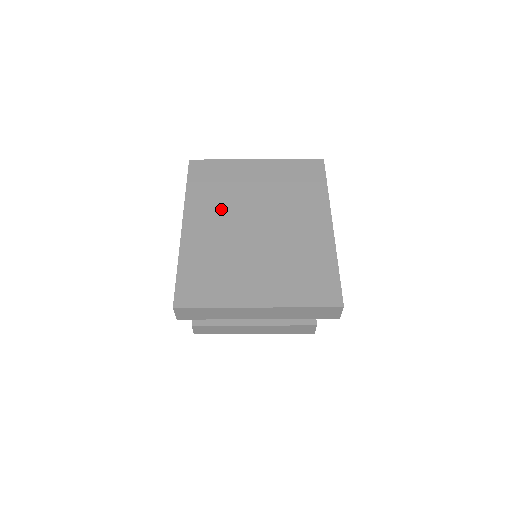
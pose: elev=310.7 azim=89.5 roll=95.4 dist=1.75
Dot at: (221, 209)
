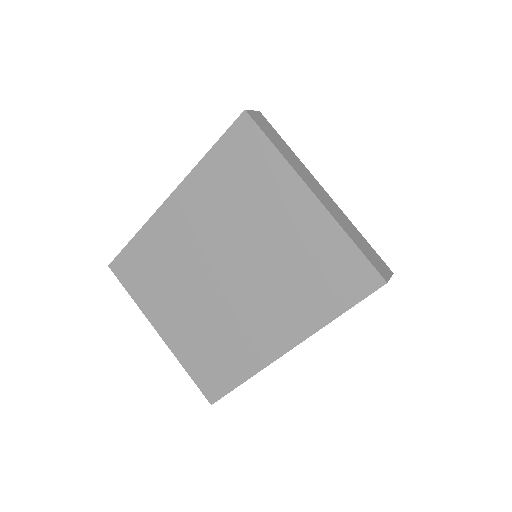
Dot at: (213, 219)
